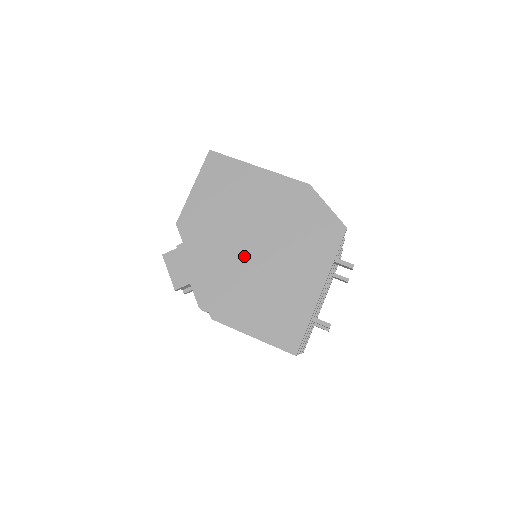
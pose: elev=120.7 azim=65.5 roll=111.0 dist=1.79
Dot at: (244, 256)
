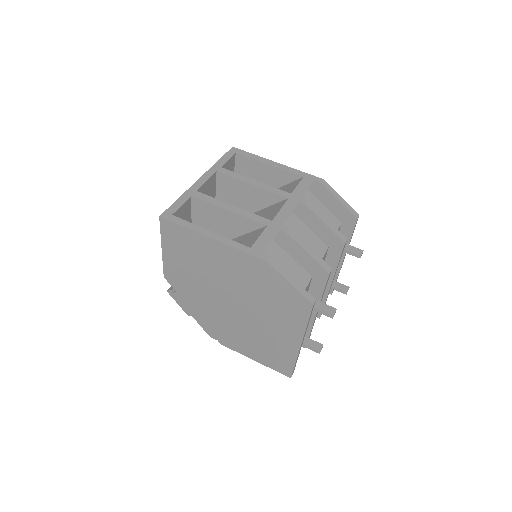
Dot at: (228, 310)
